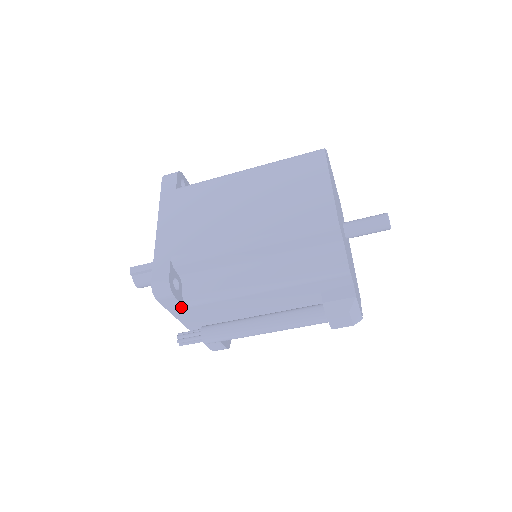
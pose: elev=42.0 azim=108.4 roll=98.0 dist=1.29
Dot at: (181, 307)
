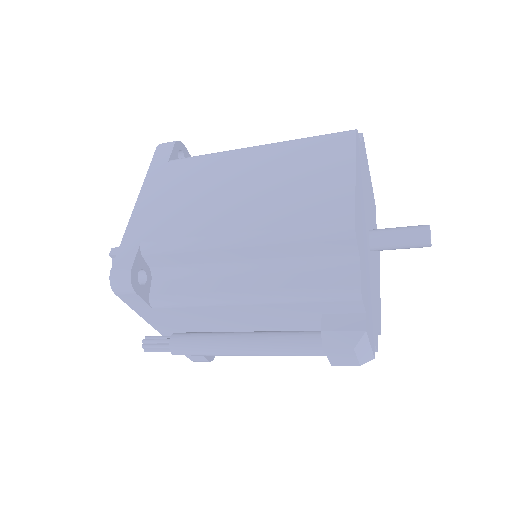
Dot at: (146, 306)
